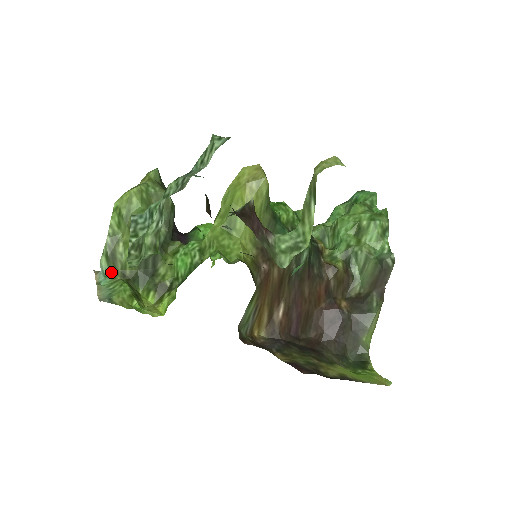
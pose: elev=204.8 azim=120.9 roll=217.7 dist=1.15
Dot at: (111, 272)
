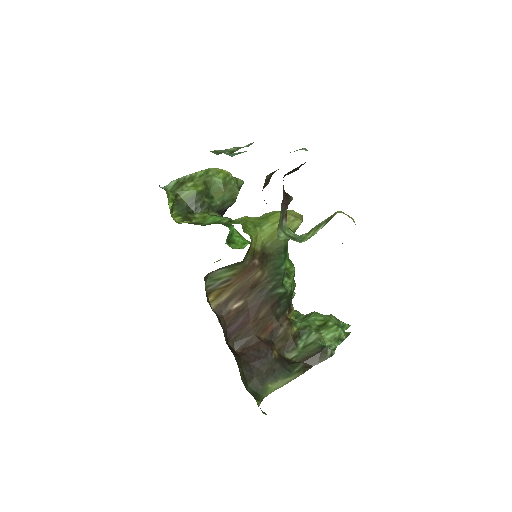
Dot at: (171, 190)
